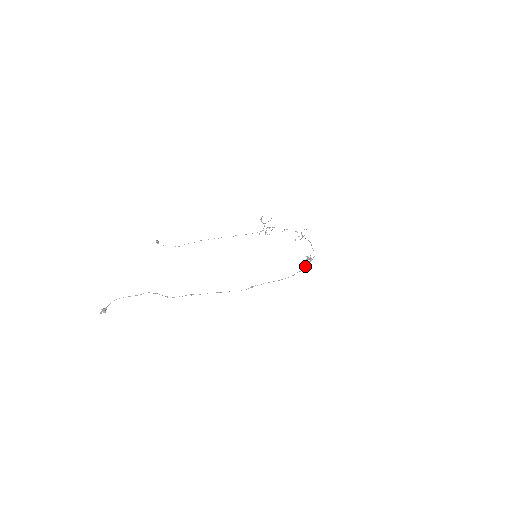
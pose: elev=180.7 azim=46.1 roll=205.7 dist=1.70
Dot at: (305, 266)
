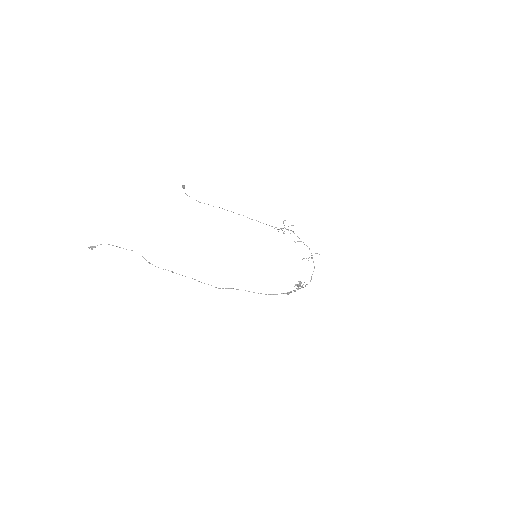
Dot at: occluded
